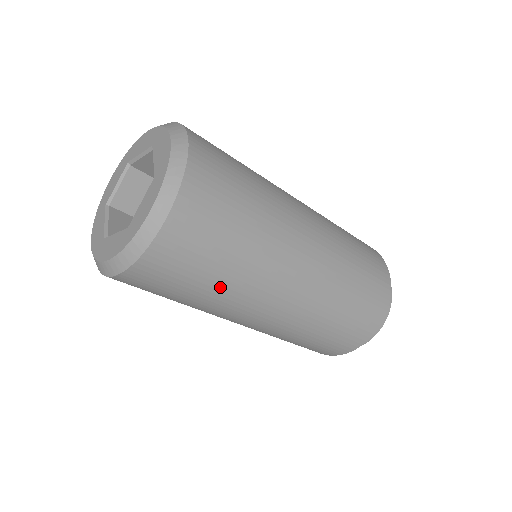
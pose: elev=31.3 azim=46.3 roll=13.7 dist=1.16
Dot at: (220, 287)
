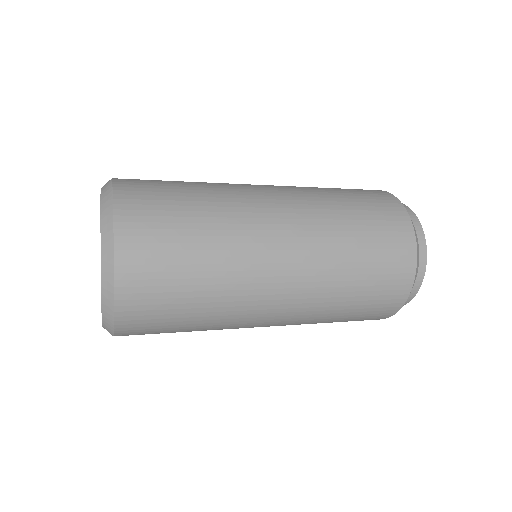
Dot at: (205, 314)
